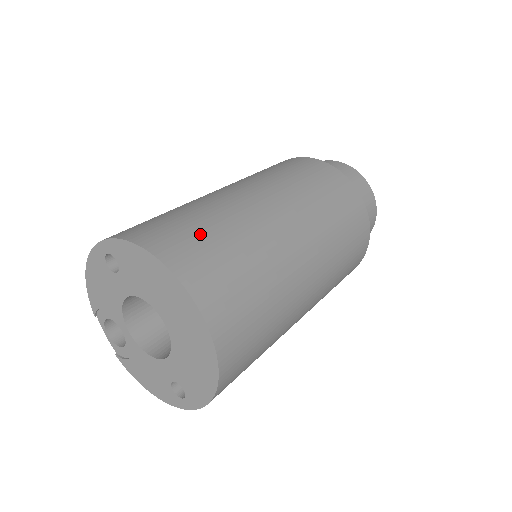
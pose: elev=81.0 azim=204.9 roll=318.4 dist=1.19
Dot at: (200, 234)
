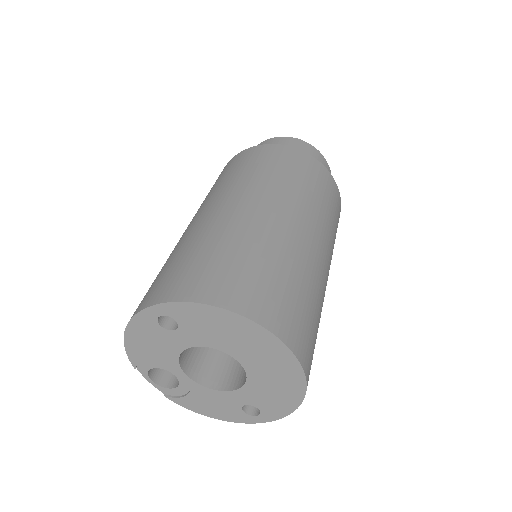
Dot at: (251, 271)
